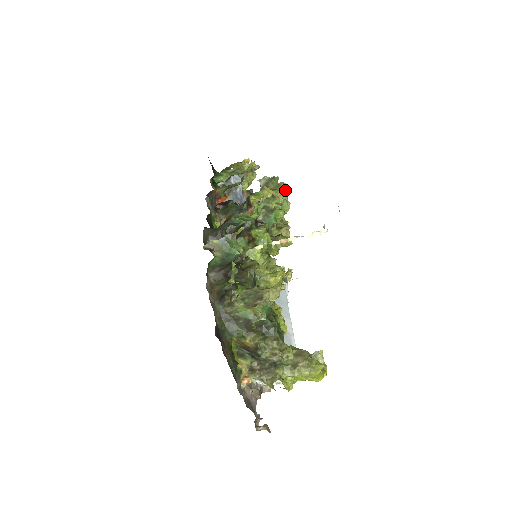
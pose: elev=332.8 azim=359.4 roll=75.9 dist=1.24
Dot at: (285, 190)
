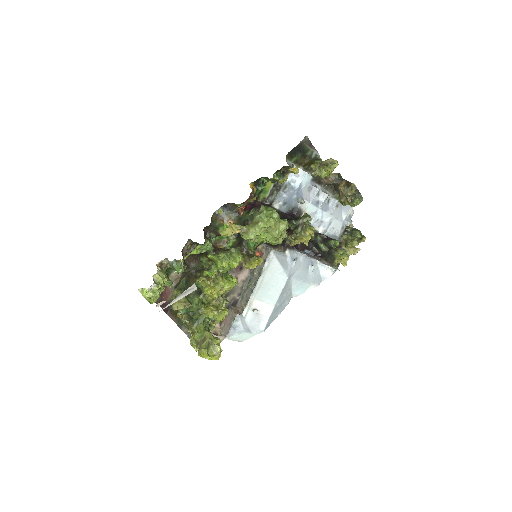
Dot at: (260, 228)
